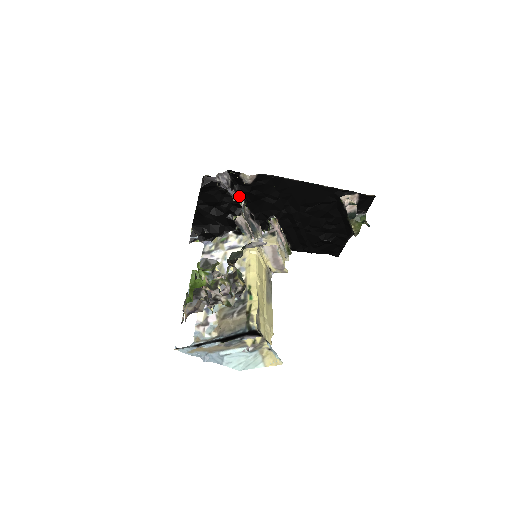
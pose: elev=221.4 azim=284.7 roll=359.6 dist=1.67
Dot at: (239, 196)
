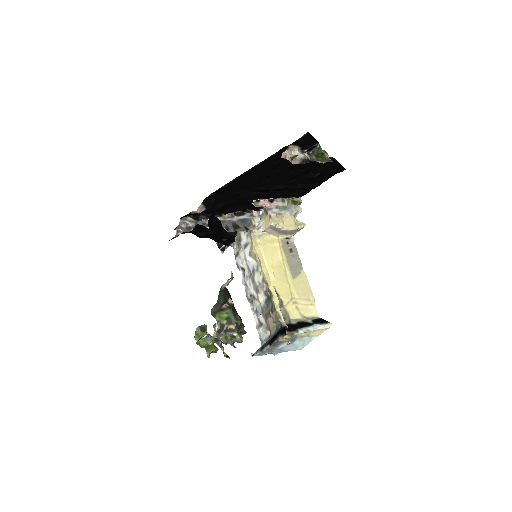
Dot at: (211, 217)
